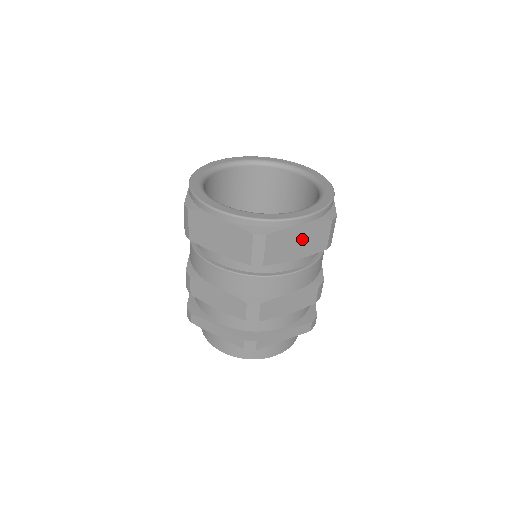
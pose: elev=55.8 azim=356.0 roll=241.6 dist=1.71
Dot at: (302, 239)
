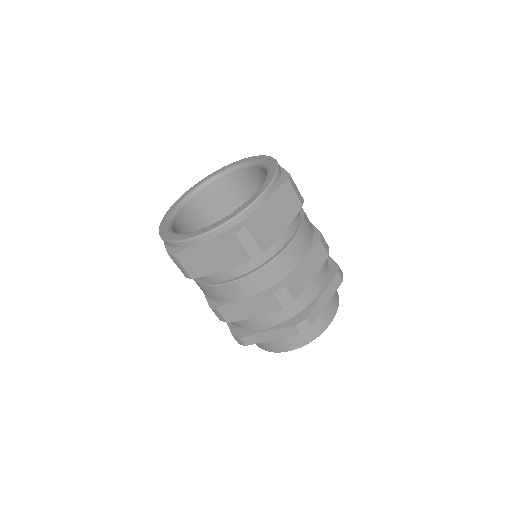
Dot at: (276, 211)
